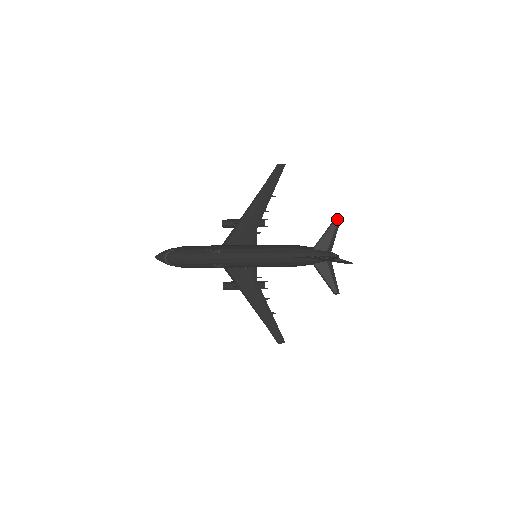
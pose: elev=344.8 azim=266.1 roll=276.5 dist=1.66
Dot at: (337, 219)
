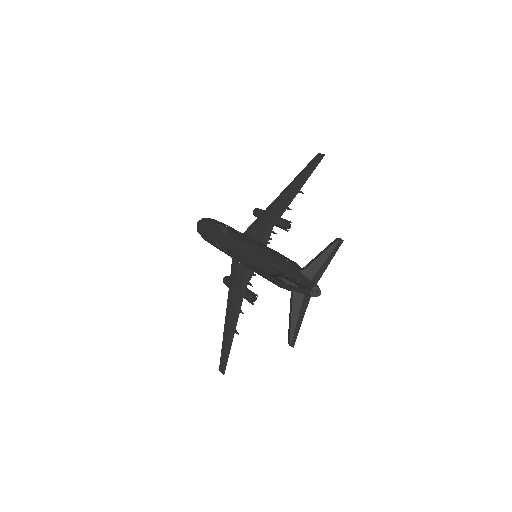
Dot at: (338, 239)
